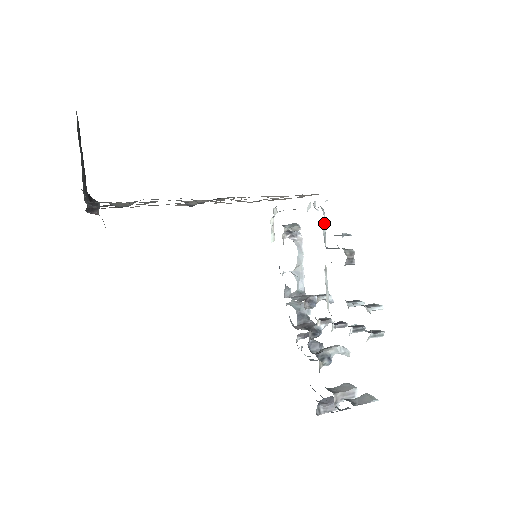
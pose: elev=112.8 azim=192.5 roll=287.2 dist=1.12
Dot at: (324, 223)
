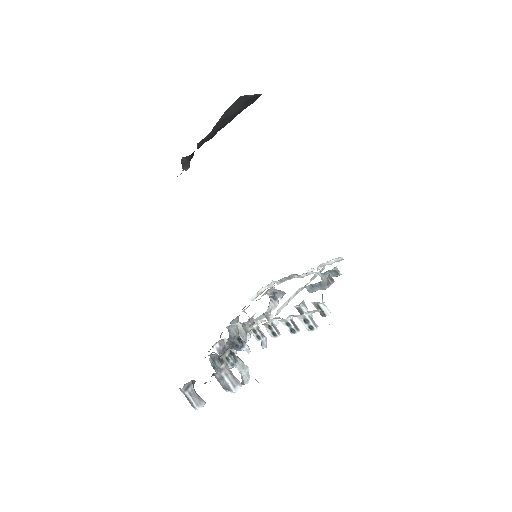
Dot at: (321, 270)
